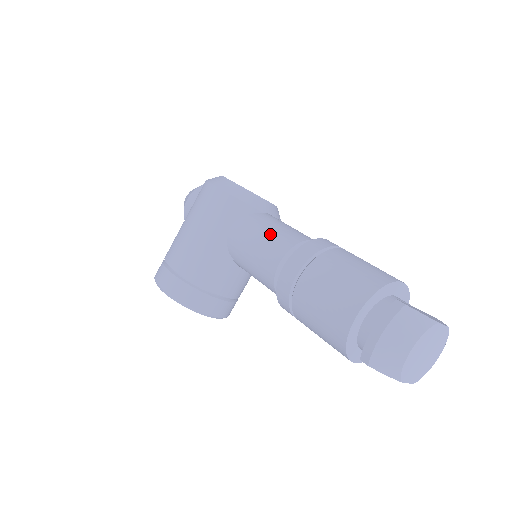
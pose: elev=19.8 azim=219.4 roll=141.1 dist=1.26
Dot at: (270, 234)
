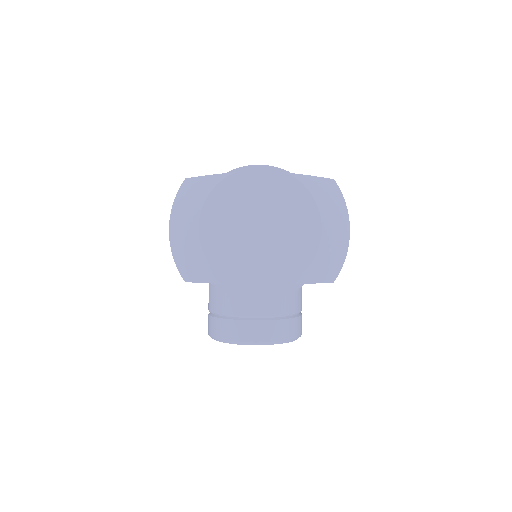
Dot at: occluded
